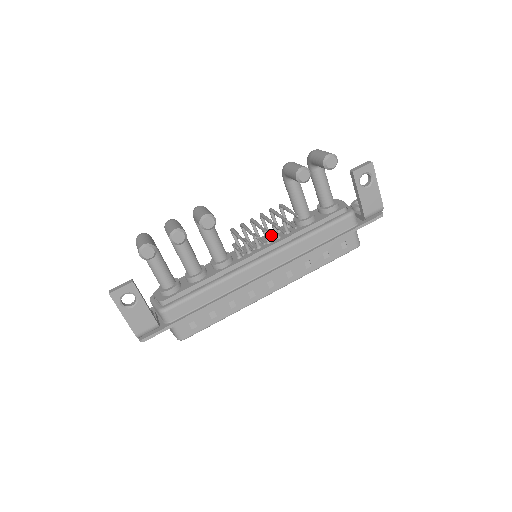
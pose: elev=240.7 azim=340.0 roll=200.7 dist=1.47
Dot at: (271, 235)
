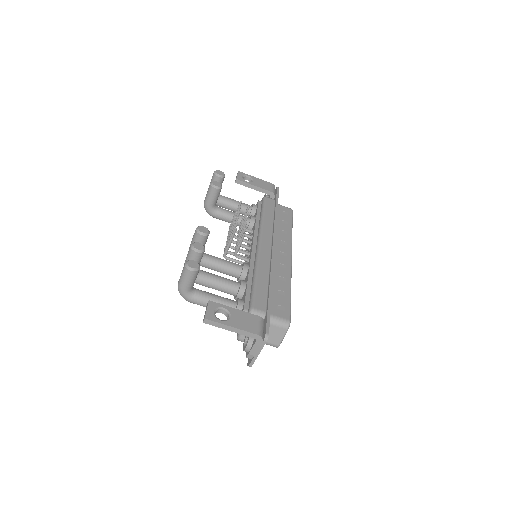
Dot at: occluded
